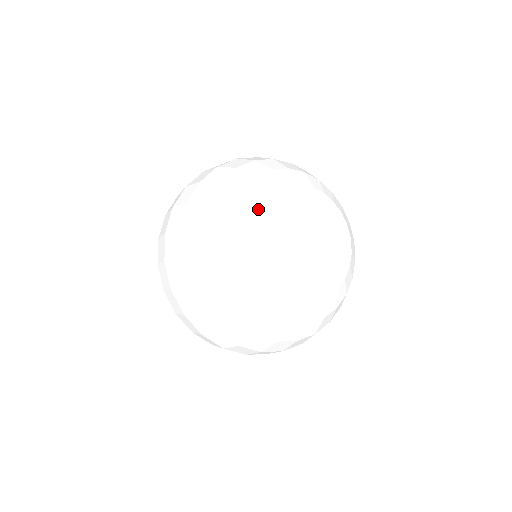
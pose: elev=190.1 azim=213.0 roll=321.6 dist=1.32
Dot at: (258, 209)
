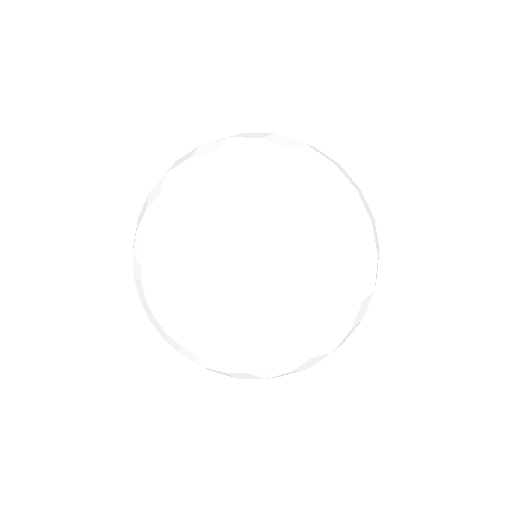
Dot at: (138, 260)
